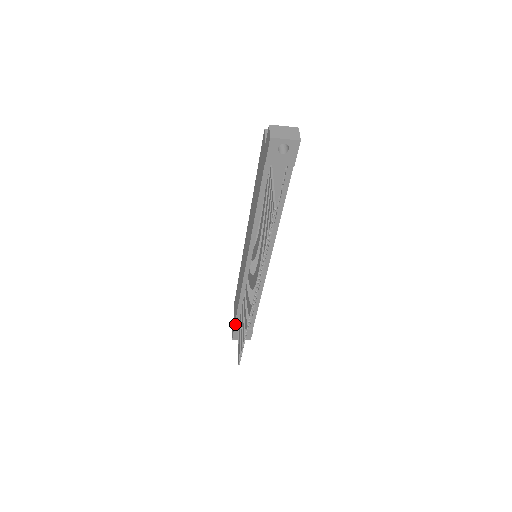
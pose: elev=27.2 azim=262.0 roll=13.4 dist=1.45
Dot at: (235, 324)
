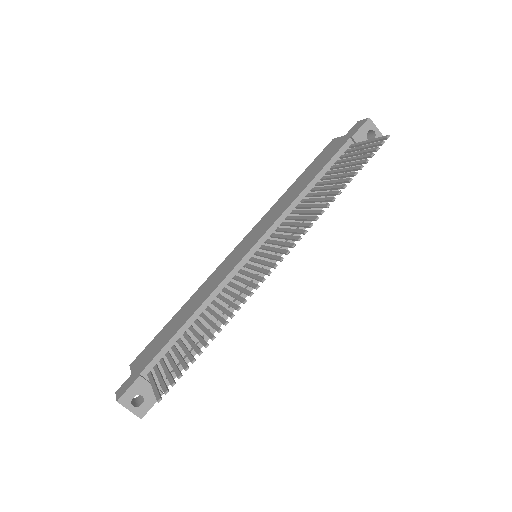
Dot at: (147, 366)
